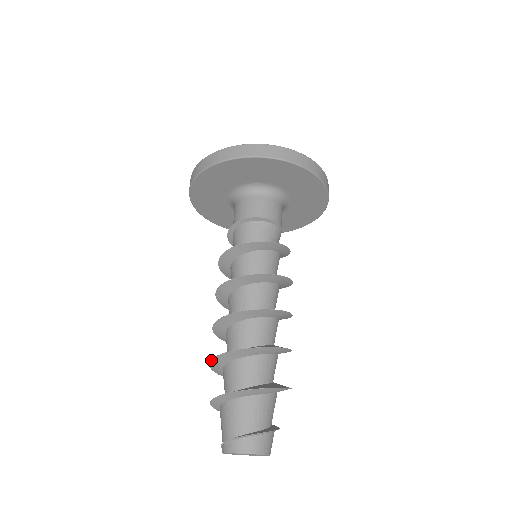
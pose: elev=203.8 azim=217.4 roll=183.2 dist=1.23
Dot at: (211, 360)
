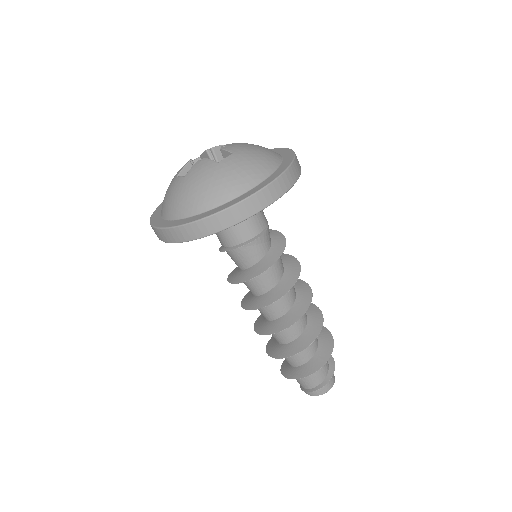
Dot at: (268, 354)
